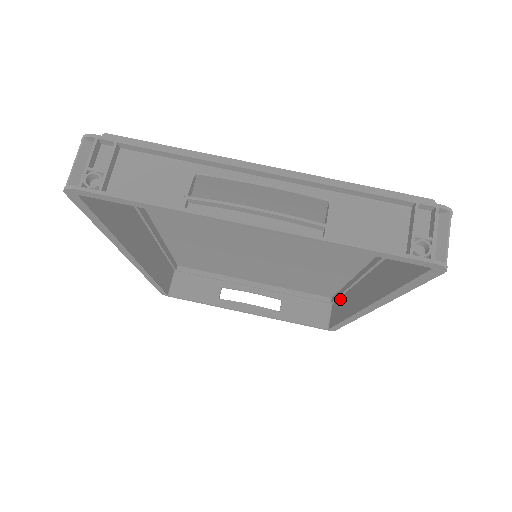
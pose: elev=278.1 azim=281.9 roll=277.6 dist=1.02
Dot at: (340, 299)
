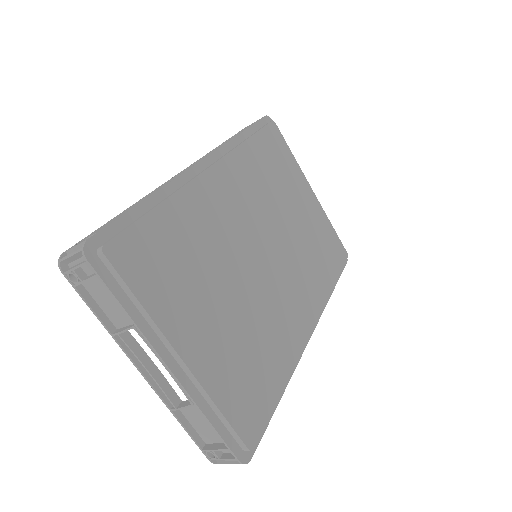
Dot at: occluded
